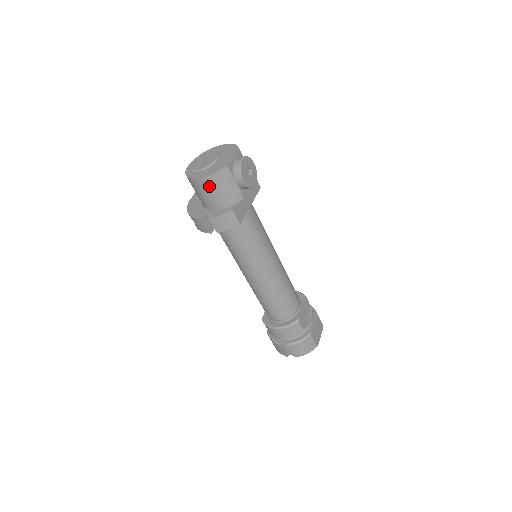
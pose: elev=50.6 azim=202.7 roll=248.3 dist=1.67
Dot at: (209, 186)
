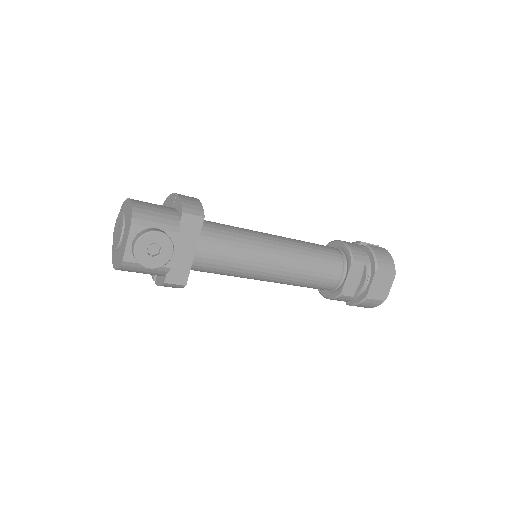
Dot at: occluded
